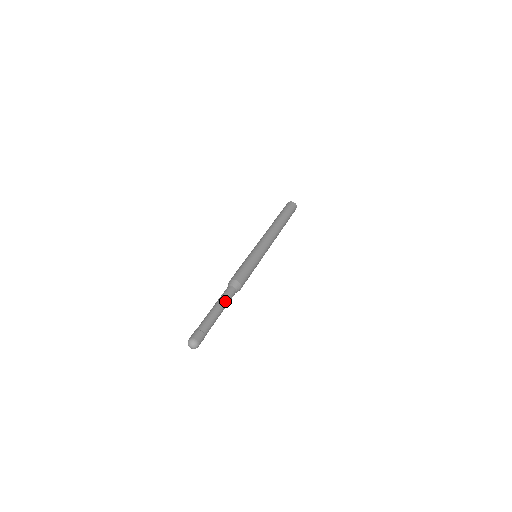
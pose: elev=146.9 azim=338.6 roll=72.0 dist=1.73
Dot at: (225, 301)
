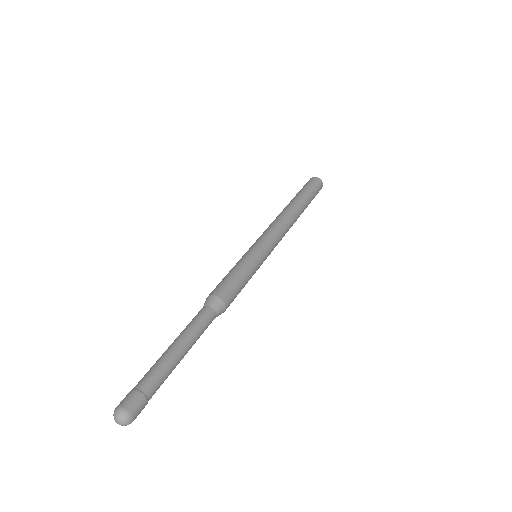
Dot at: (197, 339)
